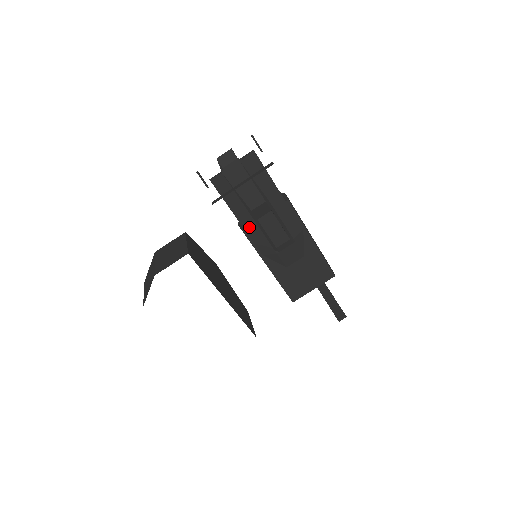
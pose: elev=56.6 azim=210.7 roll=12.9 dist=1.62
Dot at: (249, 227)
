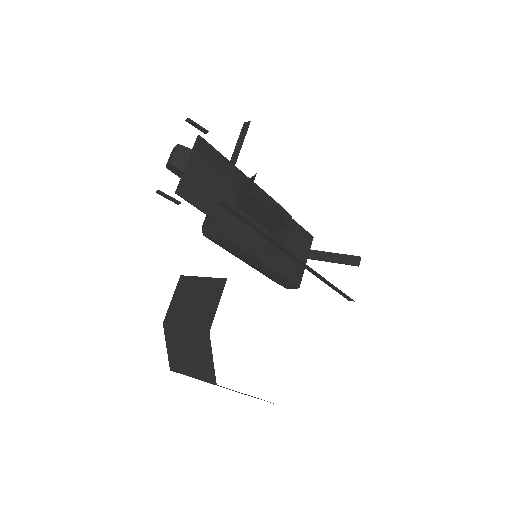
Dot at: (236, 227)
